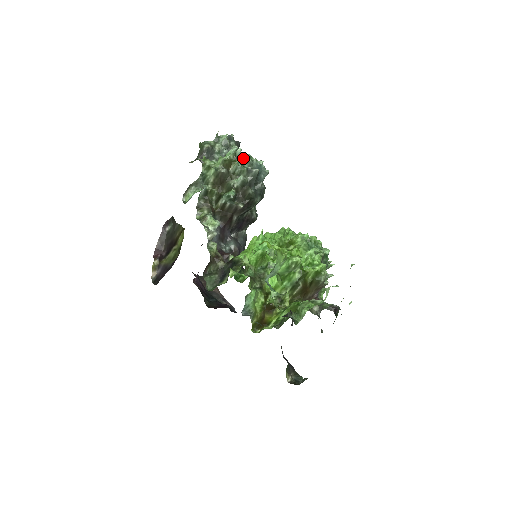
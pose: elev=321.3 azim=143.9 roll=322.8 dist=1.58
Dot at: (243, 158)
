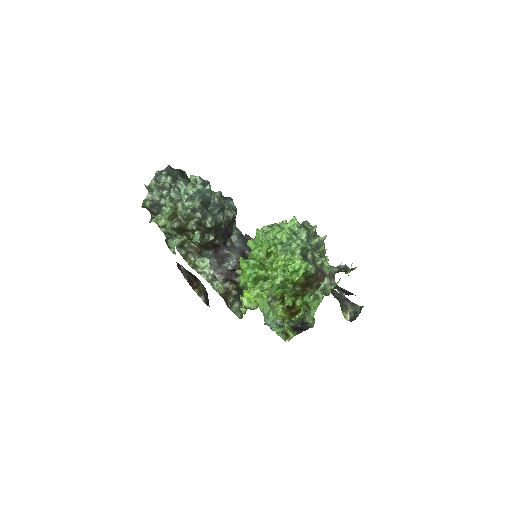
Dot at: (180, 204)
